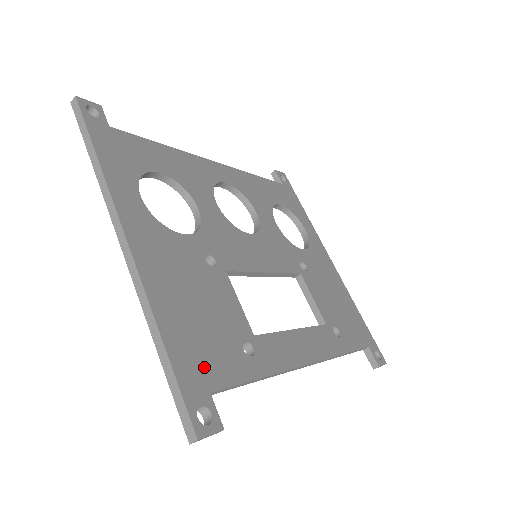
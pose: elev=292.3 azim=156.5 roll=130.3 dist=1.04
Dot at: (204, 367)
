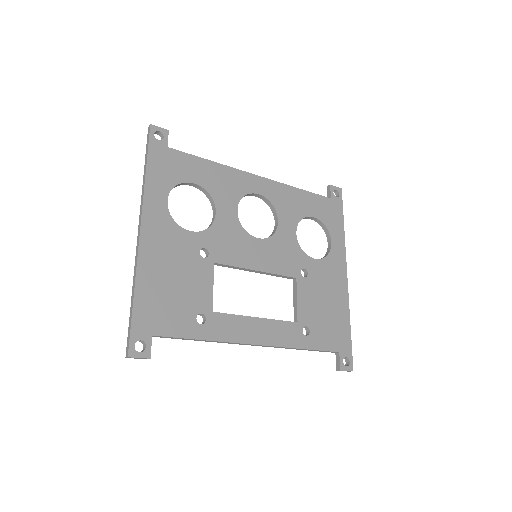
Dot at: (156, 320)
